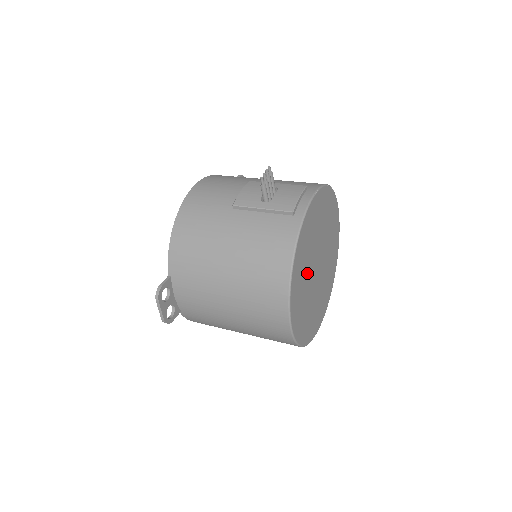
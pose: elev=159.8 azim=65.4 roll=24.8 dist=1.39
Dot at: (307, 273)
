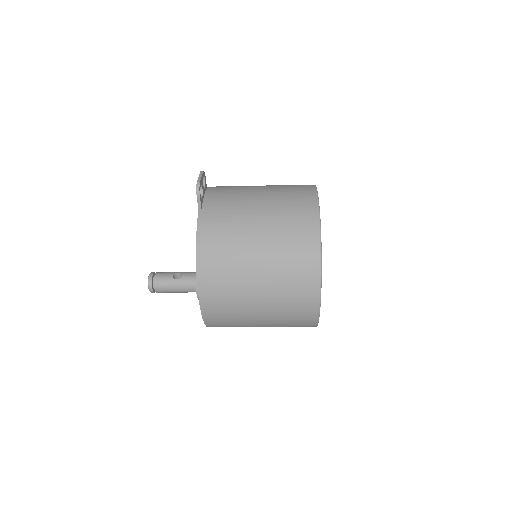
Dot at: occluded
